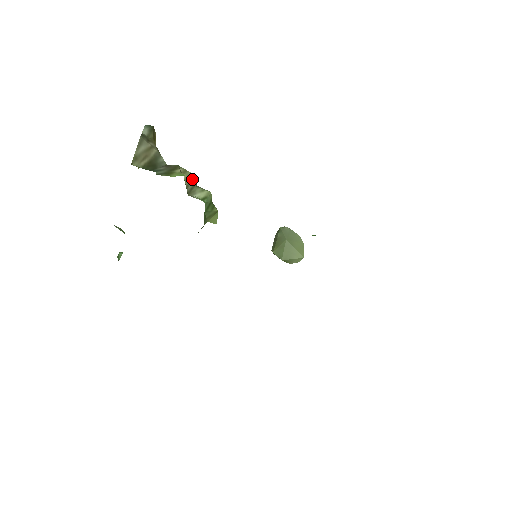
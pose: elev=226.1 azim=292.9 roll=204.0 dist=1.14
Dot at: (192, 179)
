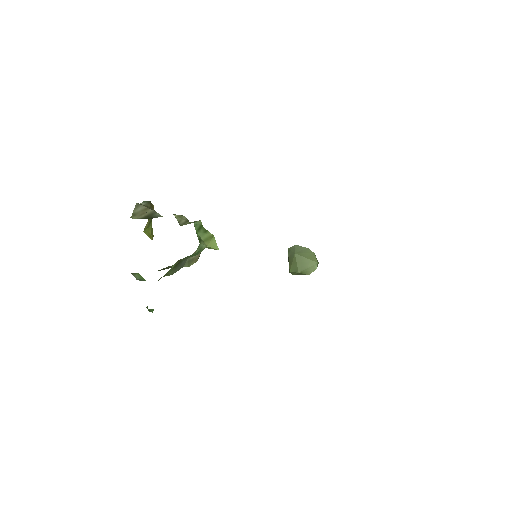
Dot at: (184, 218)
